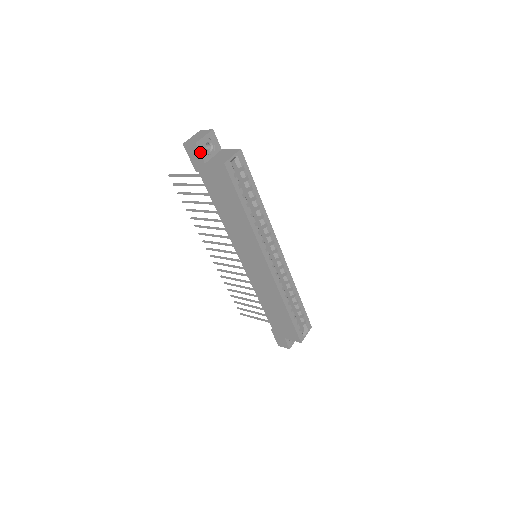
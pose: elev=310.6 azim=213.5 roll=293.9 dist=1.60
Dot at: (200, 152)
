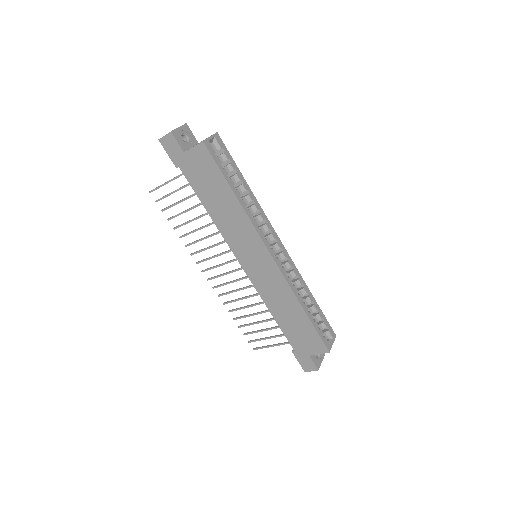
Dot at: (177, 141)
